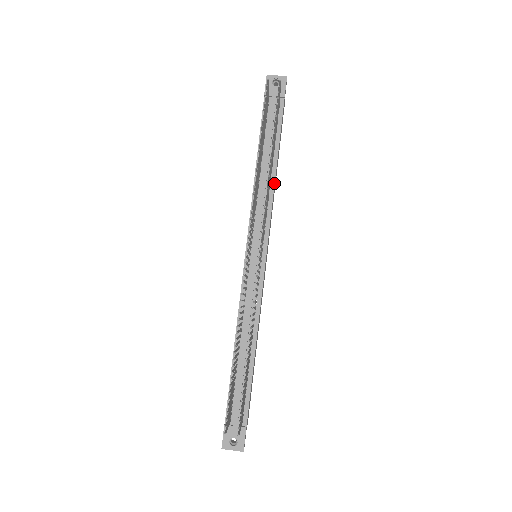
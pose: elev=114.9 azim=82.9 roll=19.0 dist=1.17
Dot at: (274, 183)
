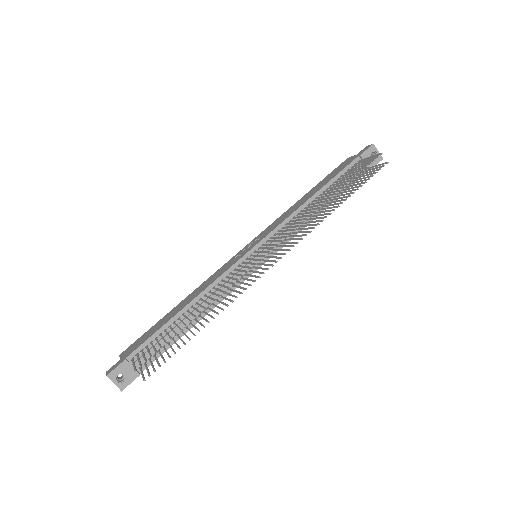
Dot at: occluded
